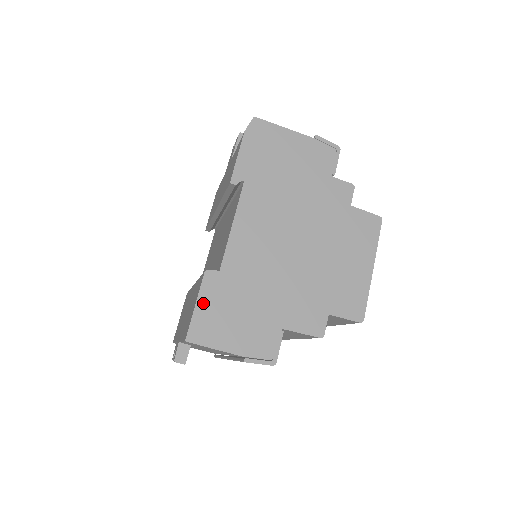
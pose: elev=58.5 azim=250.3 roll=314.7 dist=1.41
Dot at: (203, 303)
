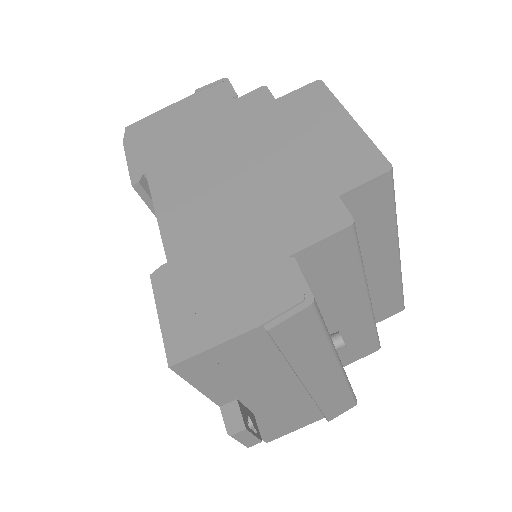
Dot at: (167, 308)
